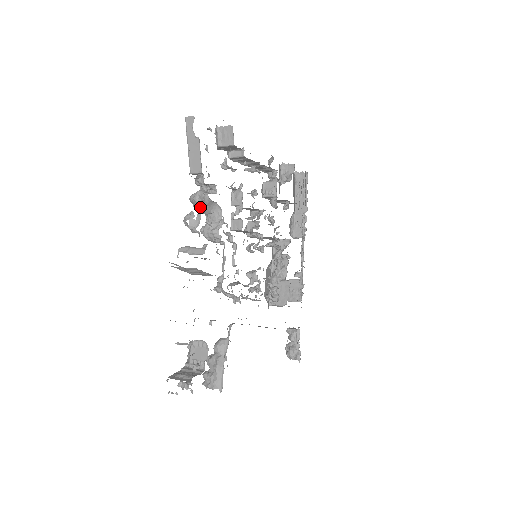
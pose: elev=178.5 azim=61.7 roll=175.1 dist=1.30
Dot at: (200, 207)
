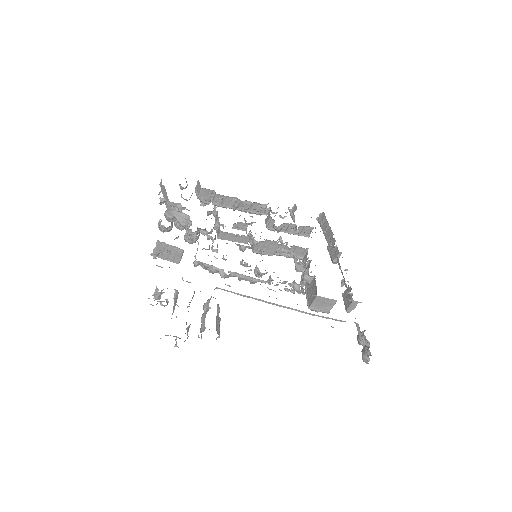
Dot at: occluded
